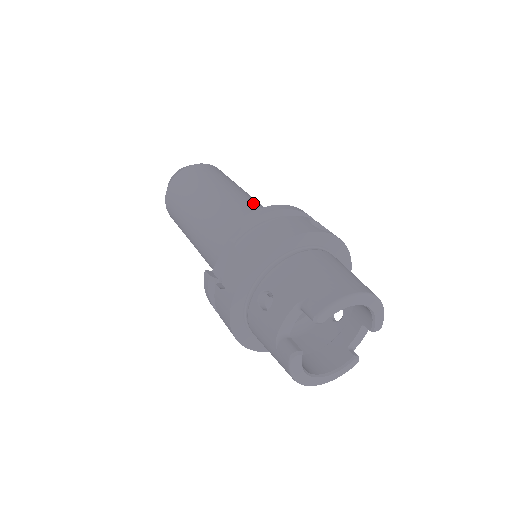
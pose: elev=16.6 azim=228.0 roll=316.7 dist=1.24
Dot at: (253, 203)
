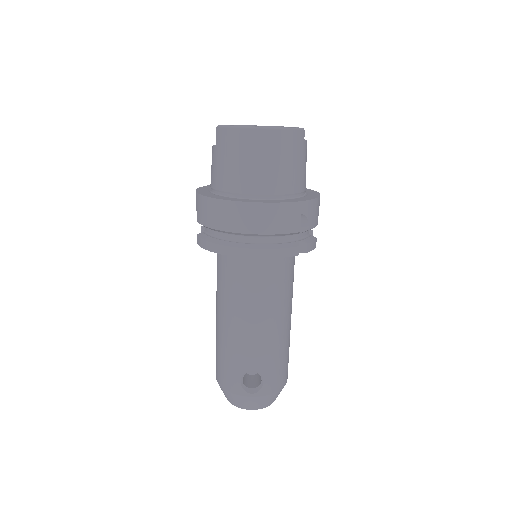
Dot at: occluded
